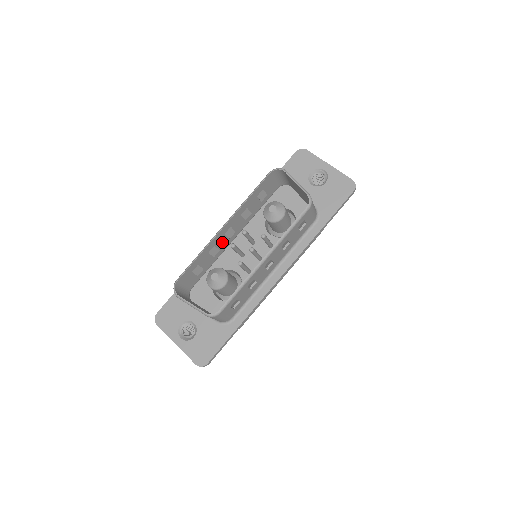
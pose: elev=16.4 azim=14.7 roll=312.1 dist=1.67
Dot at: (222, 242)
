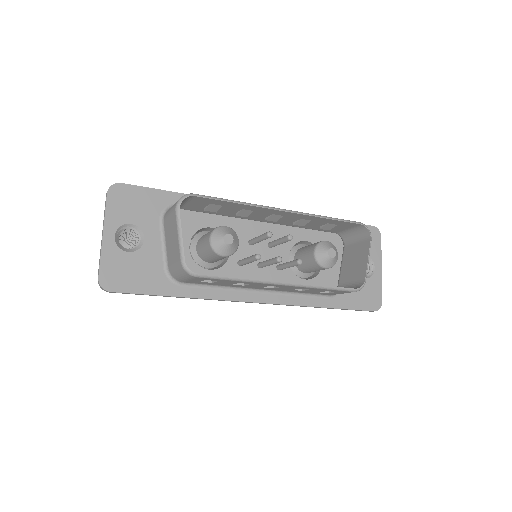
Dot at: (258, 214)
